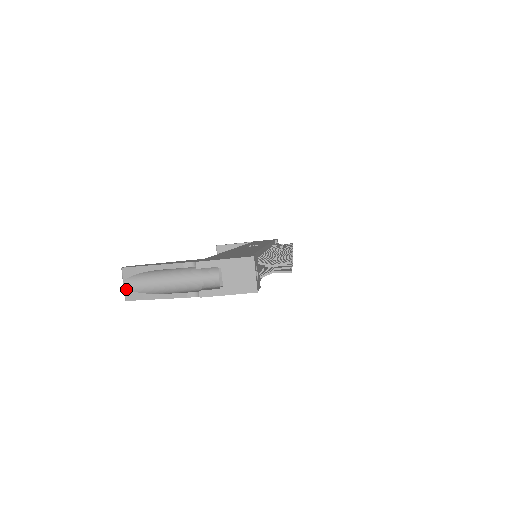
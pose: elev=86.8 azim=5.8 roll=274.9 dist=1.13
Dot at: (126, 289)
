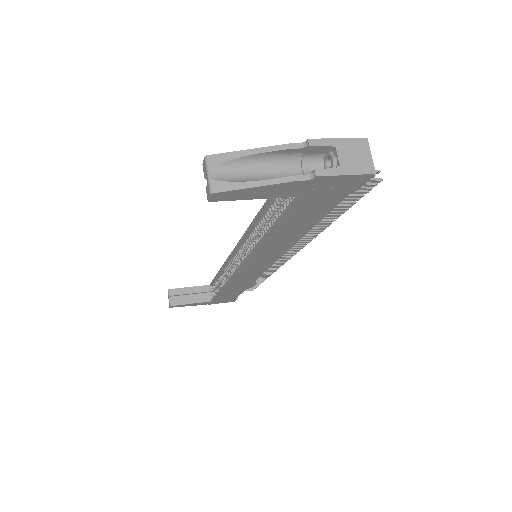
Dot at: (213, 179)
